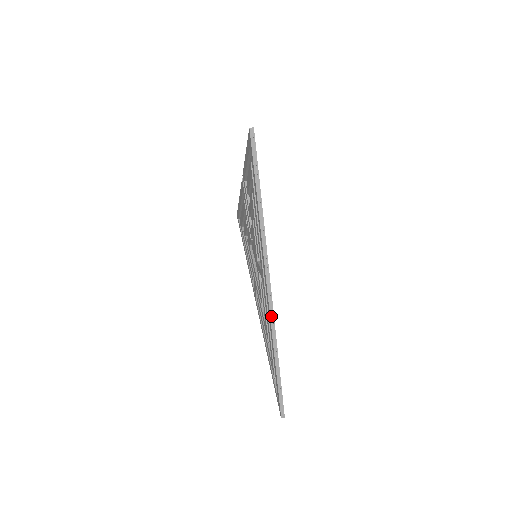
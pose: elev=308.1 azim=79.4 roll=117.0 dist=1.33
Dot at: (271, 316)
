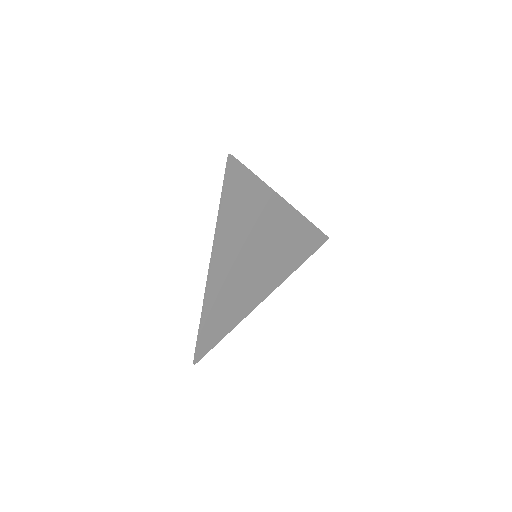
Dot at: (206, 288)
